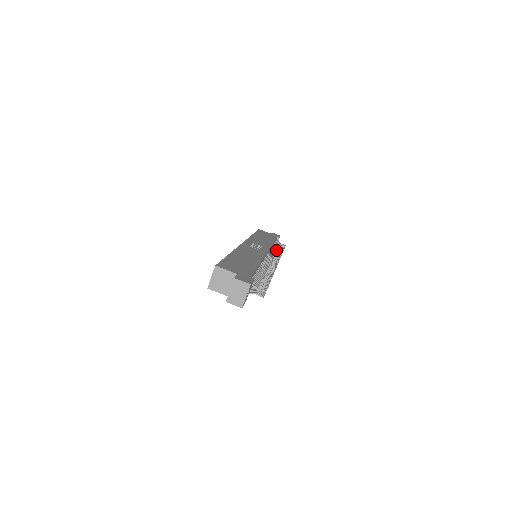
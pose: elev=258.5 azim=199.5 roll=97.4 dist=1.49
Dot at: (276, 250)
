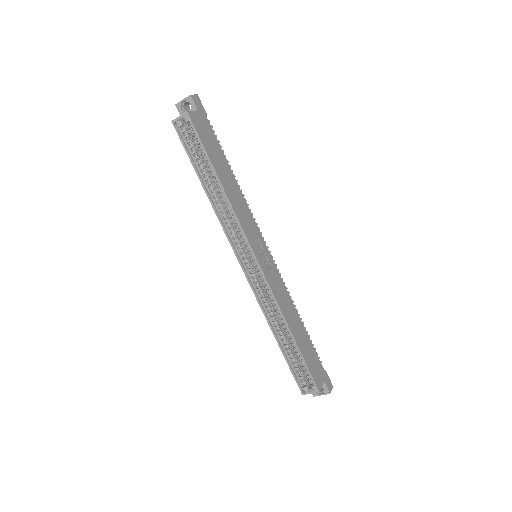
Dot at: occluded
